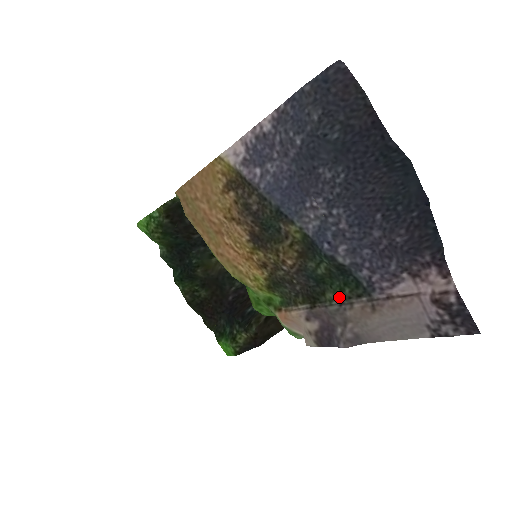
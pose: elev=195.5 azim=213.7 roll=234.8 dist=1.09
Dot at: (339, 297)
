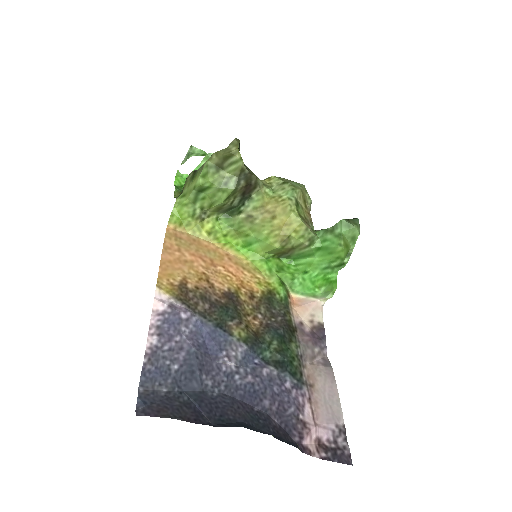
Dot at: (297, 355)
